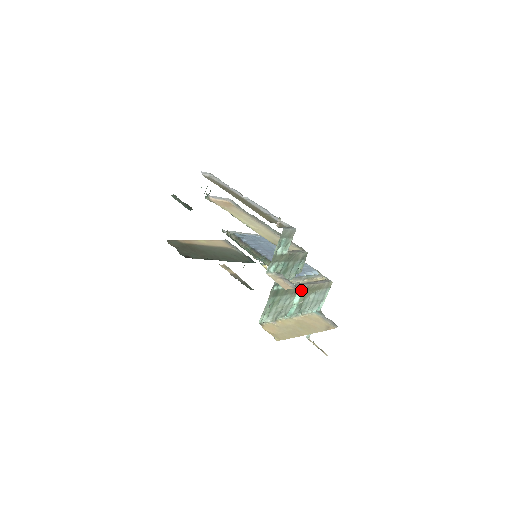
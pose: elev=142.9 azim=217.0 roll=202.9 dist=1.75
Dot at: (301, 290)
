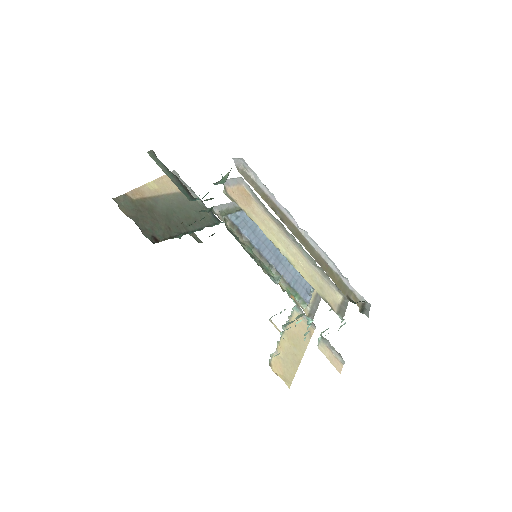
Dot at: occluded
